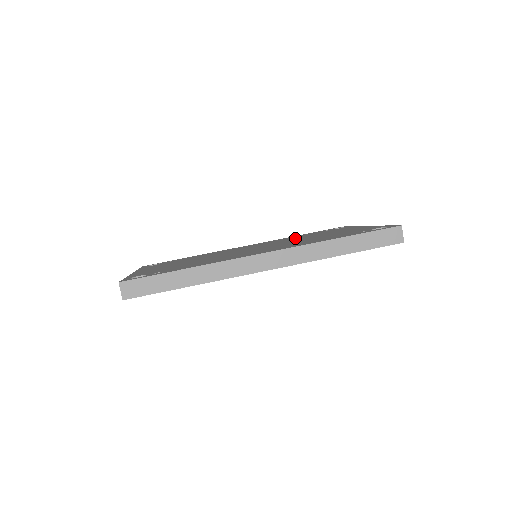
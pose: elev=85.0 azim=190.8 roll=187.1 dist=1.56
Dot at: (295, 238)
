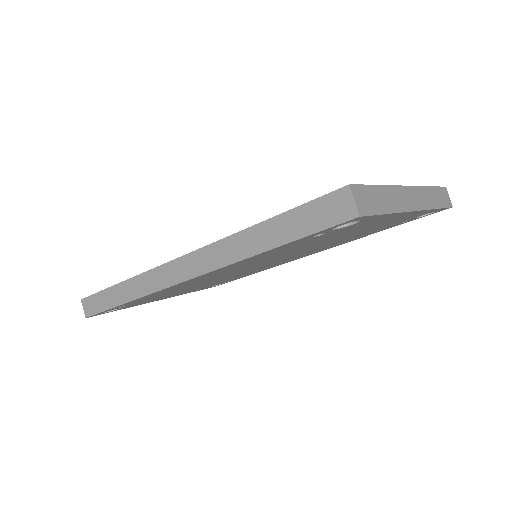
Dot at: occluded
